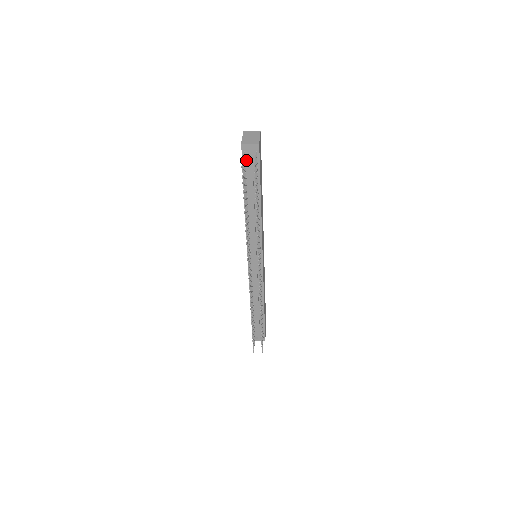
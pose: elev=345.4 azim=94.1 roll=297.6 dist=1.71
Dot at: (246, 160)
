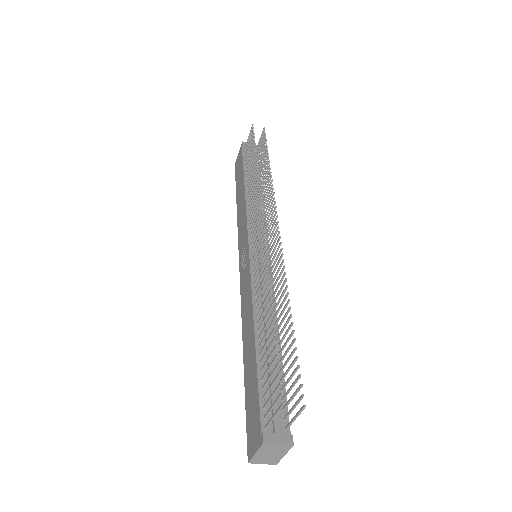
Dot at: occluded
